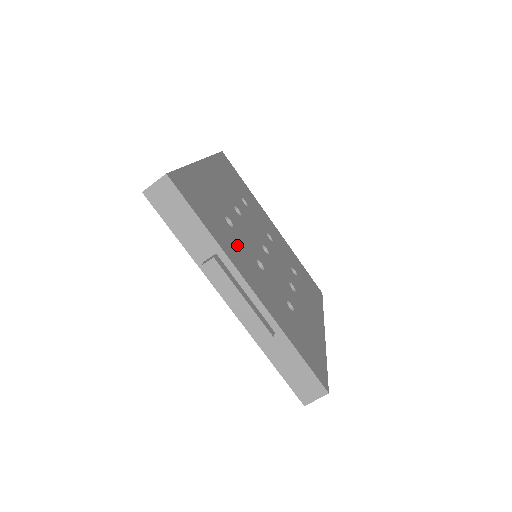
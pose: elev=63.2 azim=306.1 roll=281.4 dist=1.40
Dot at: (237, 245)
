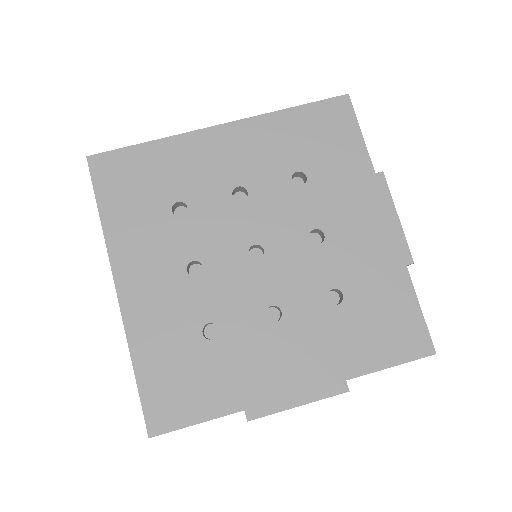
Dot at: (242, 355)
